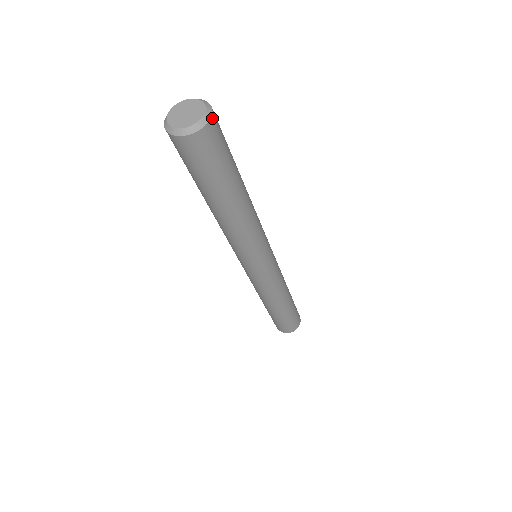
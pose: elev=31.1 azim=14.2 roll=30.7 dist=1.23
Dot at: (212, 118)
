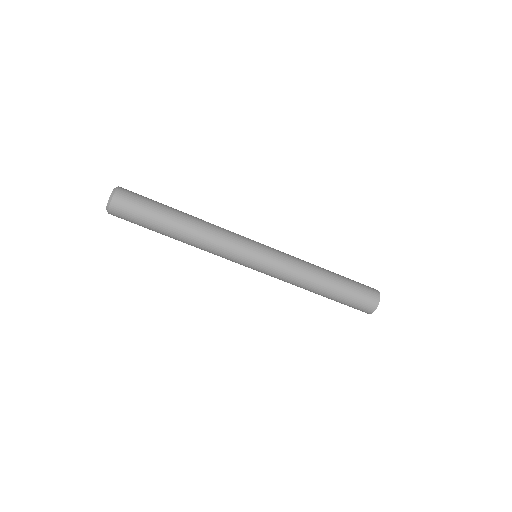
Dot at: occluded
